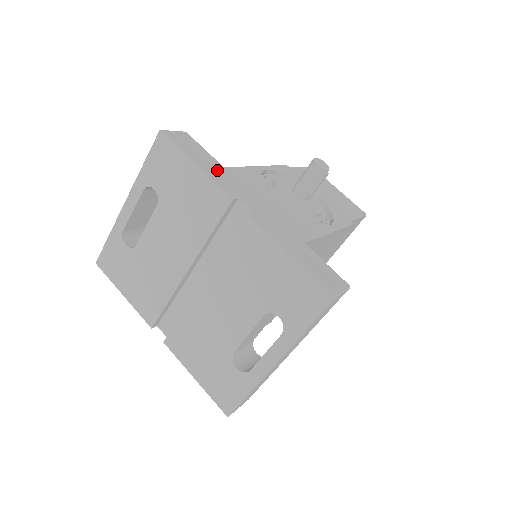
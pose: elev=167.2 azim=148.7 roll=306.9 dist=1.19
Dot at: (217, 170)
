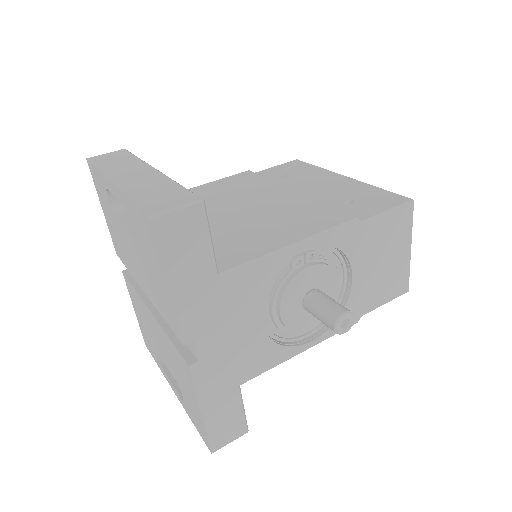
Dot at: (199, 289)
